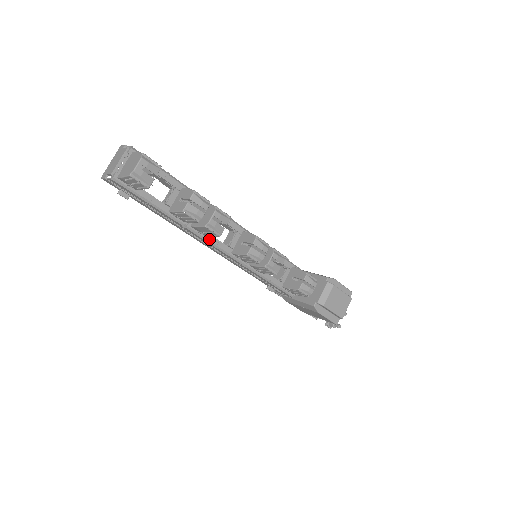
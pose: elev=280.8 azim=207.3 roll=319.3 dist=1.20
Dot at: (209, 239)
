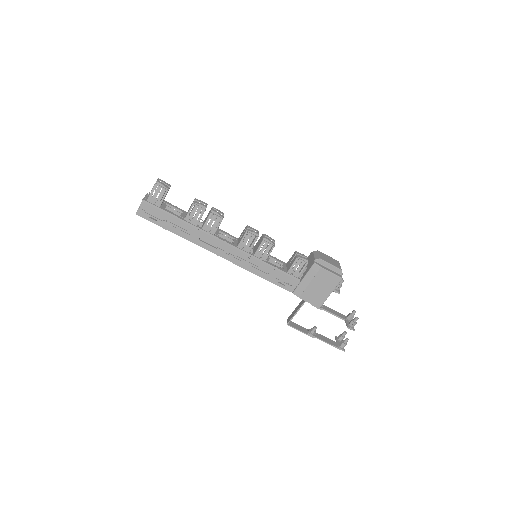
Dot at: (218, 237)
